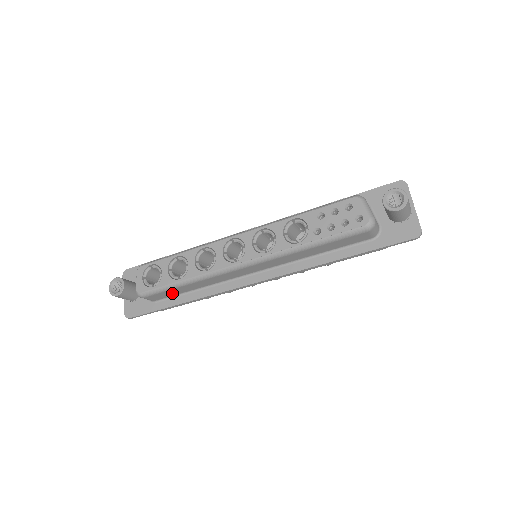
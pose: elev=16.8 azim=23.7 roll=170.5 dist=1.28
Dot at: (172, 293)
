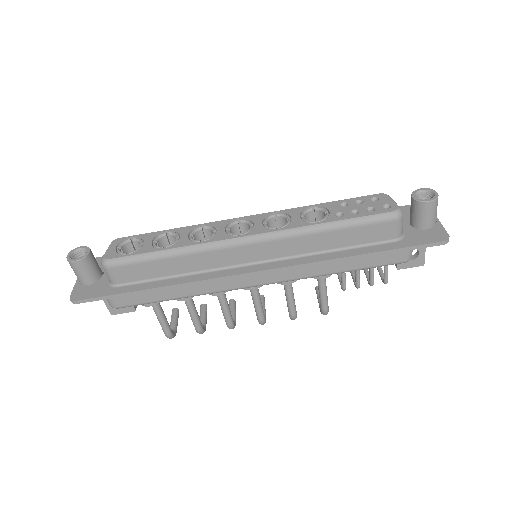
Dot at: (145, 273)
